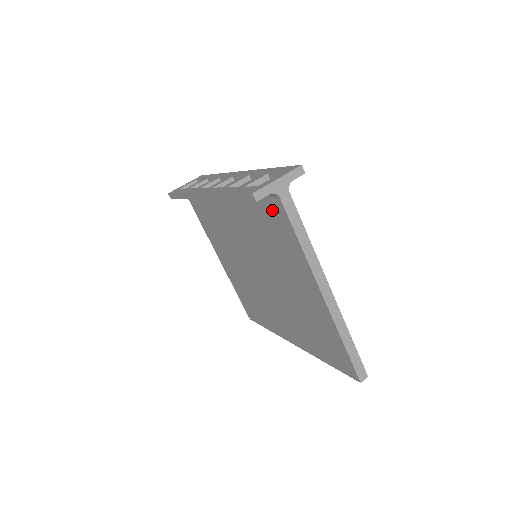
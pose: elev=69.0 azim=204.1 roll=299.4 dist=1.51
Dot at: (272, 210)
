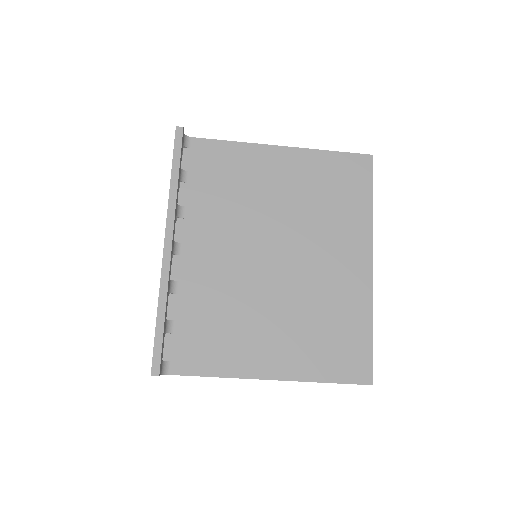
Dot at: occluded
